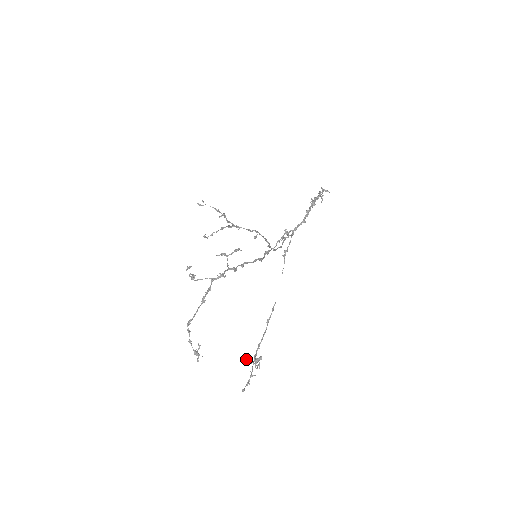
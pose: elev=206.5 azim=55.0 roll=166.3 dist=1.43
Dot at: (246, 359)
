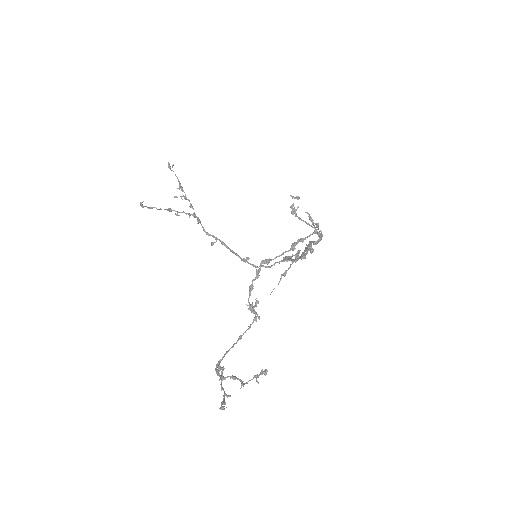
Dot at: (224, 368)
